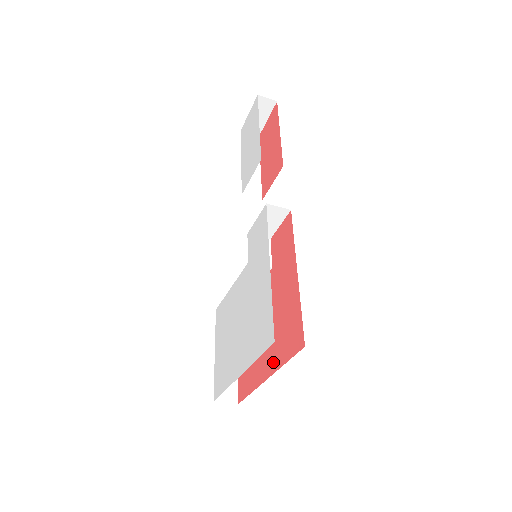
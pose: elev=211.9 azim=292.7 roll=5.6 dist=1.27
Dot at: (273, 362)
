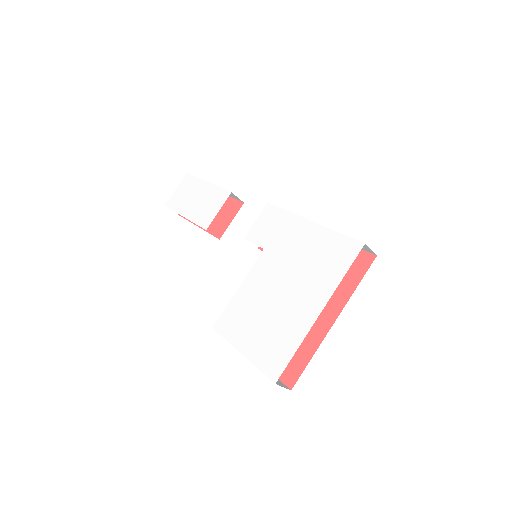
Dot at: (335, 303)
